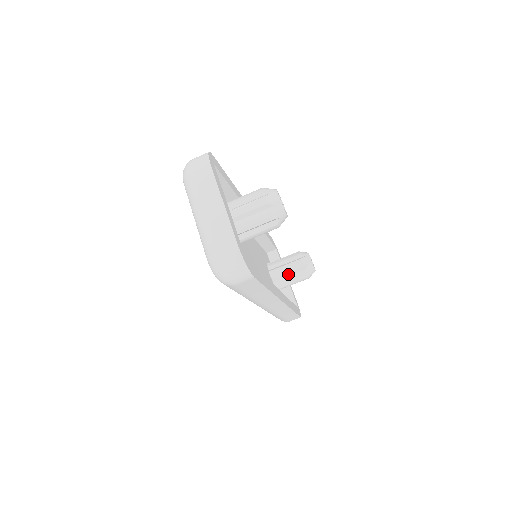
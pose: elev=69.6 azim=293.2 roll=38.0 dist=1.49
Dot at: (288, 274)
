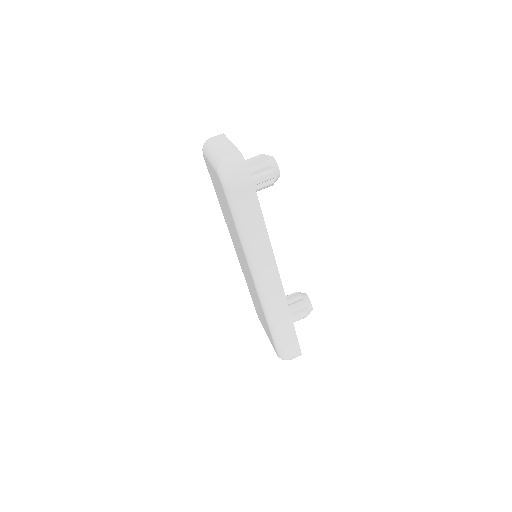
Dot at: occluded
